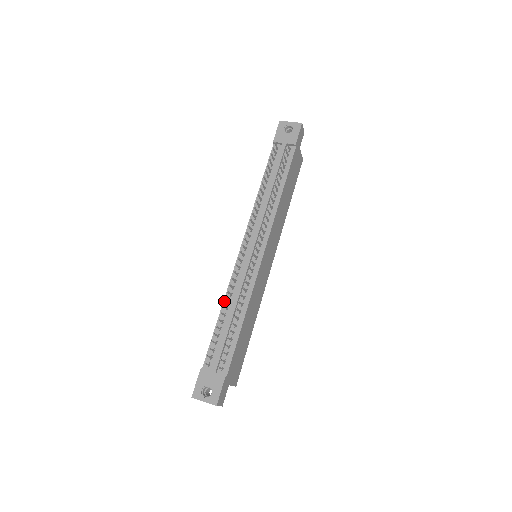
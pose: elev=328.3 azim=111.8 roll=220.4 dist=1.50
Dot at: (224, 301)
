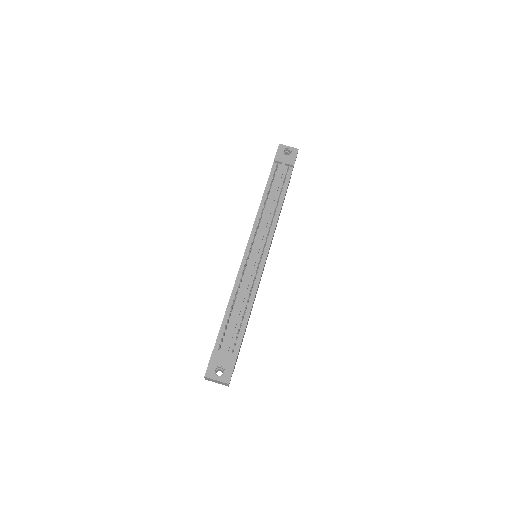
Dot at: (232, 292)
